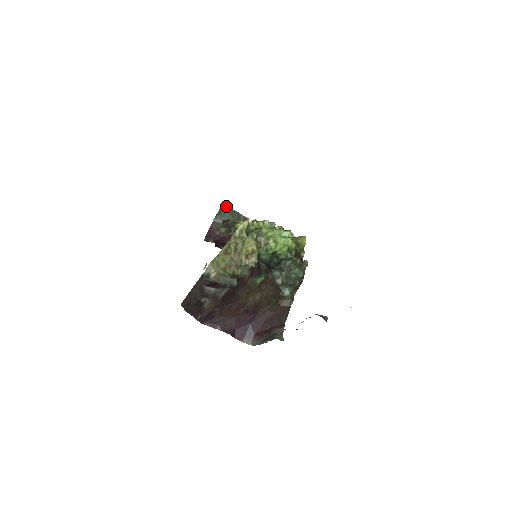
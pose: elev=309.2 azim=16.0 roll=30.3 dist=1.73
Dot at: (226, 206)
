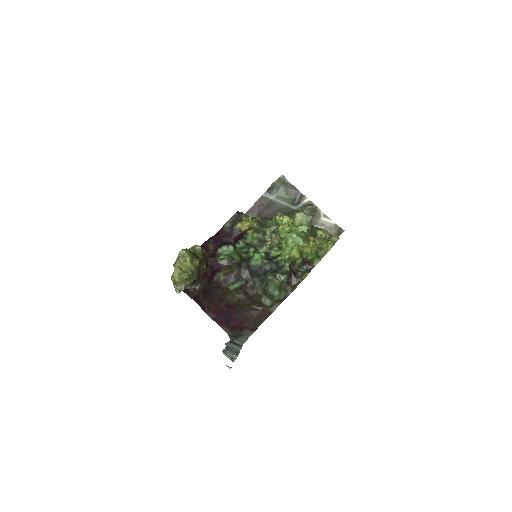
Dot at: (285, 180)
